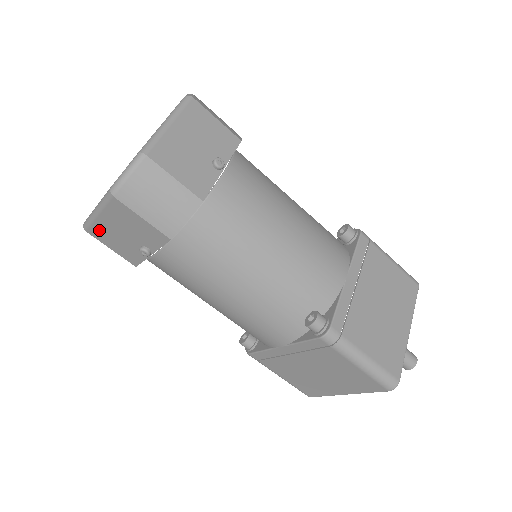
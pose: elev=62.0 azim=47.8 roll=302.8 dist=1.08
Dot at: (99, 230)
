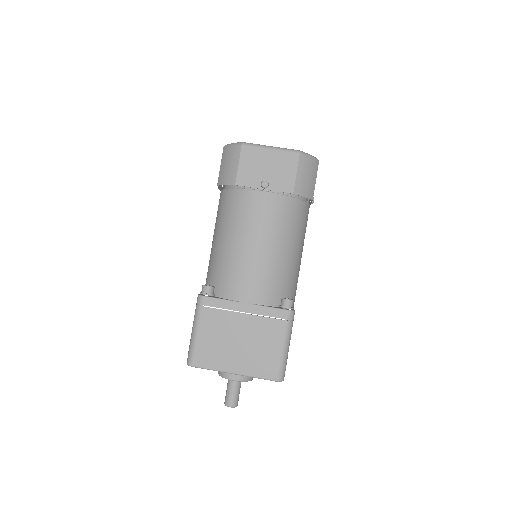
Dot at: occluded
